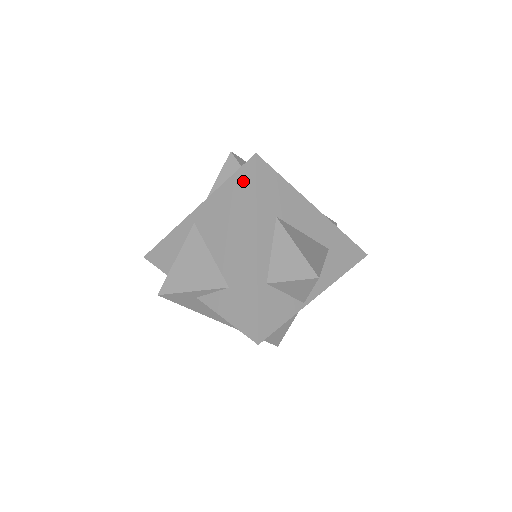
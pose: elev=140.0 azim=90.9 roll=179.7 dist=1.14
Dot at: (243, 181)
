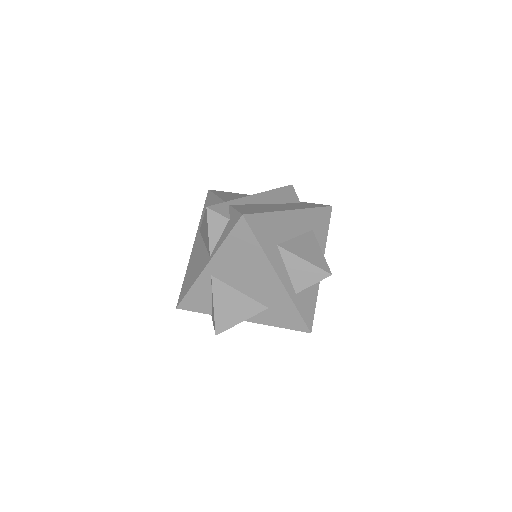
Dot at: (241, 237)
